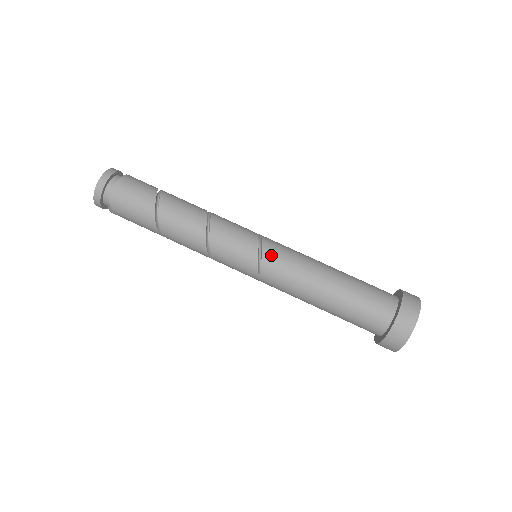
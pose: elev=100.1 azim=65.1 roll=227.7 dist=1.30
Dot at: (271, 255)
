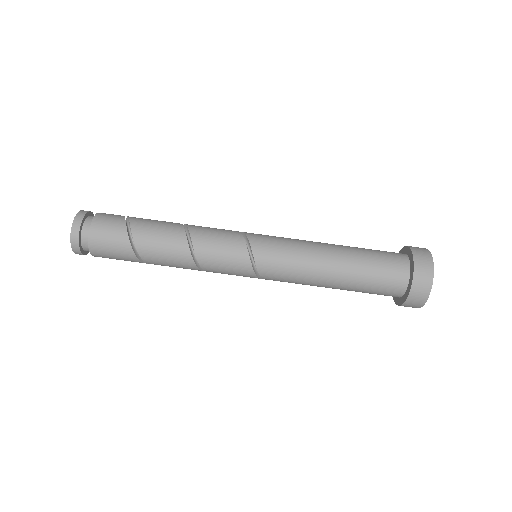
Dot at: (269, 275)
